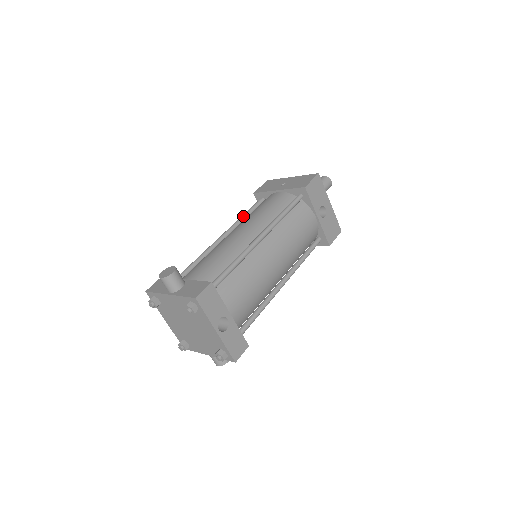
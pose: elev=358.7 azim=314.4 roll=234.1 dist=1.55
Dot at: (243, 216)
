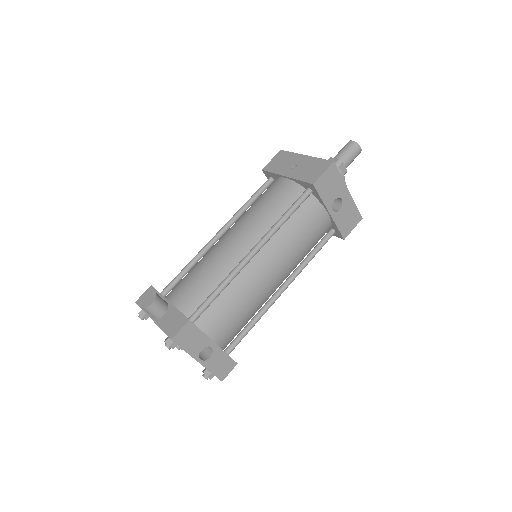
Dot at: (246, 204)
